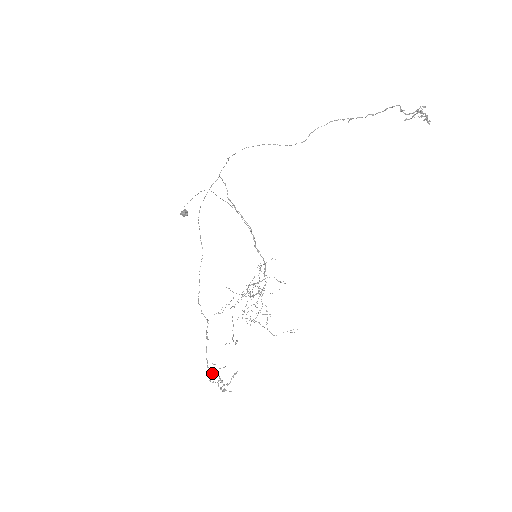
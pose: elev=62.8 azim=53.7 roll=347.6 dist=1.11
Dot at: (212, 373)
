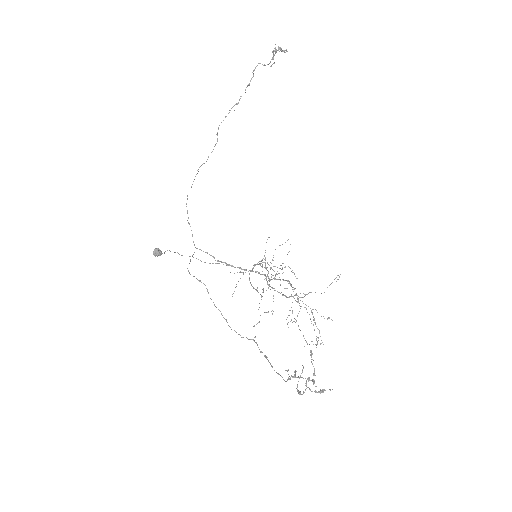
Dot at: (297, 387)
